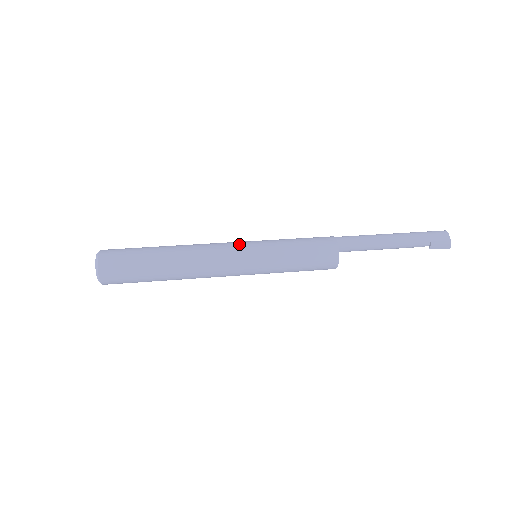
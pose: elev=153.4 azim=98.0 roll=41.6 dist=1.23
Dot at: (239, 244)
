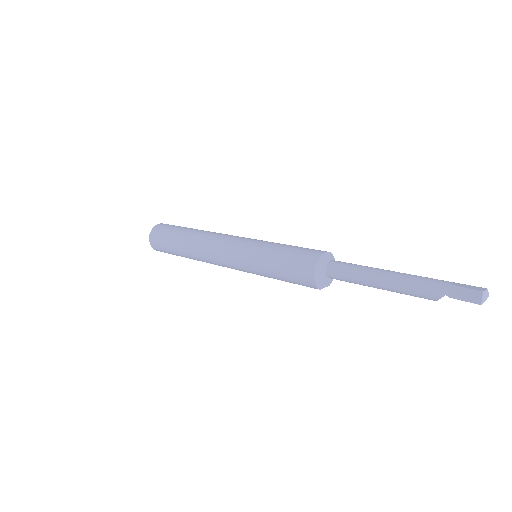
Dot at: occluded
